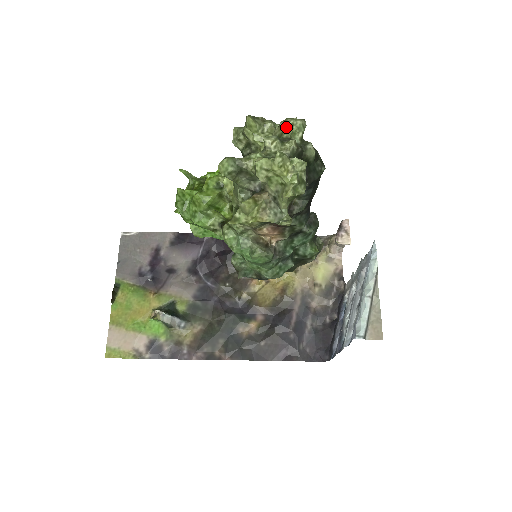
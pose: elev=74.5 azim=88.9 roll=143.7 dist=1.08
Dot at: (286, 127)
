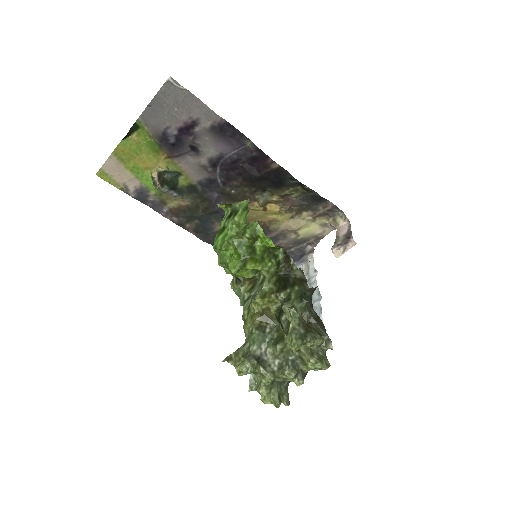
Dot at: (312, 366)
